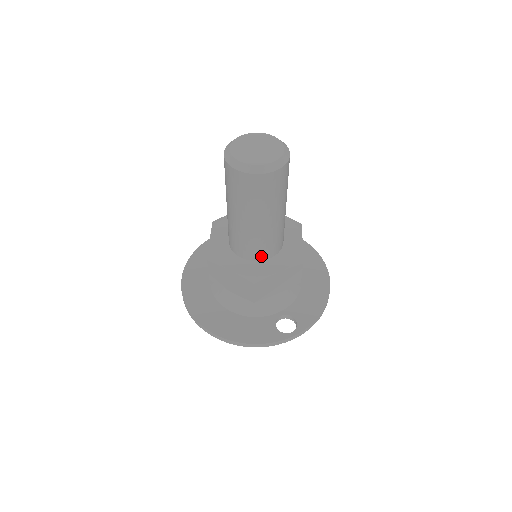
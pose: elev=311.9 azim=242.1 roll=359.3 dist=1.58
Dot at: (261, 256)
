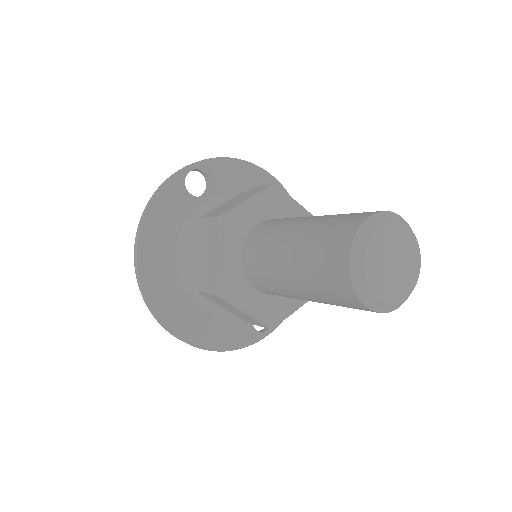
Dot at: occluded
